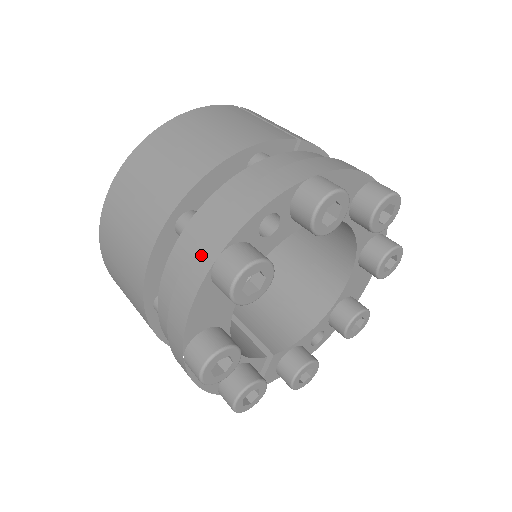
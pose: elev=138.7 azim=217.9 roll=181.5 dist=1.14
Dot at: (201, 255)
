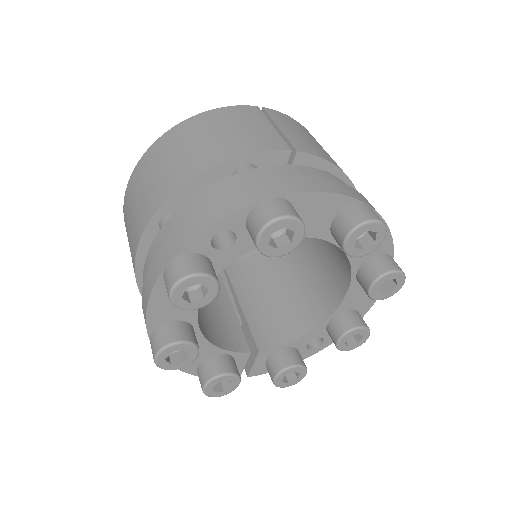
Dot at: (159, 258)
